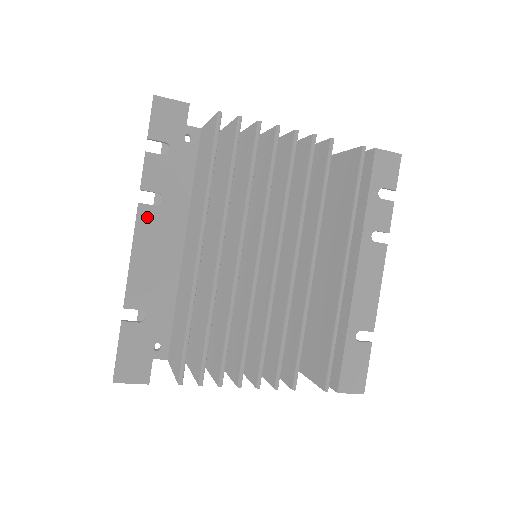
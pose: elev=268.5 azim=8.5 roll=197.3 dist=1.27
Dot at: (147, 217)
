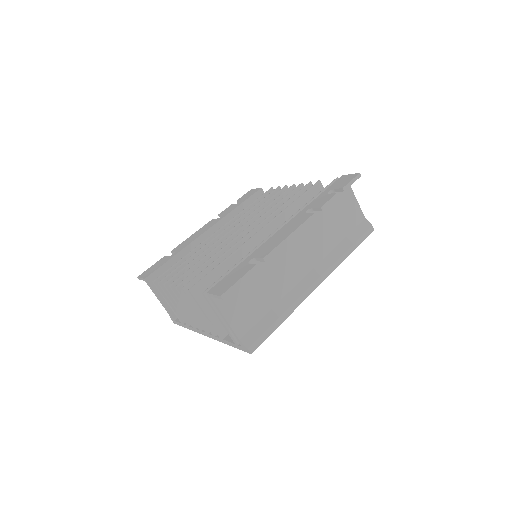
Dot at: (211, 222)
